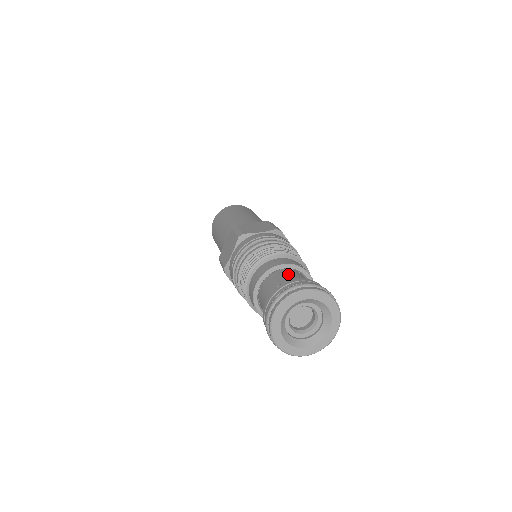
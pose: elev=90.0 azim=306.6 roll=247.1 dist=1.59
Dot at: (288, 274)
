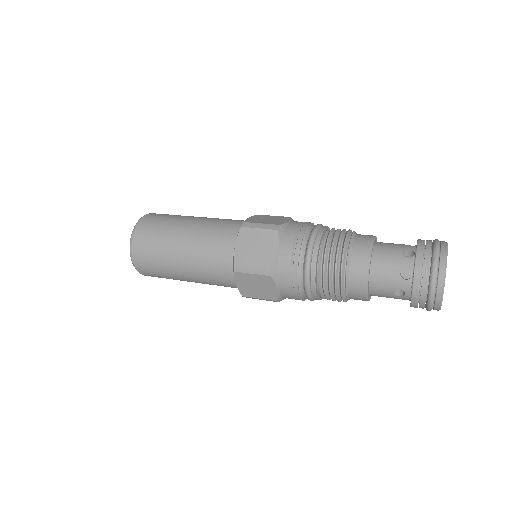
Dot at: (388, 243)
